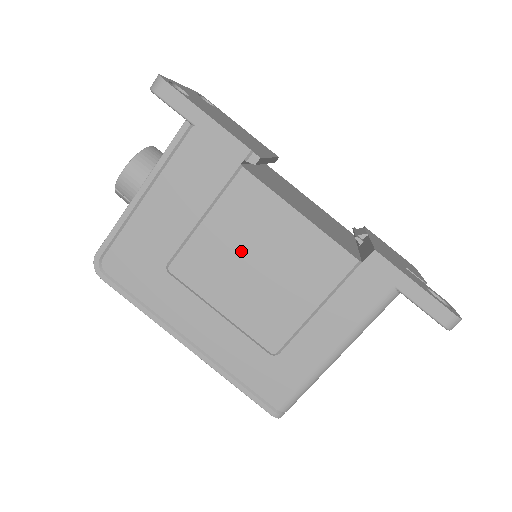
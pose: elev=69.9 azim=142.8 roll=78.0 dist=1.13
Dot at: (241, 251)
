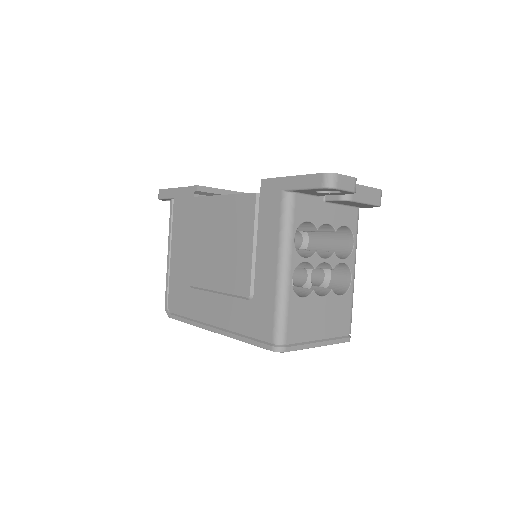
Dot at: (209, 243)
